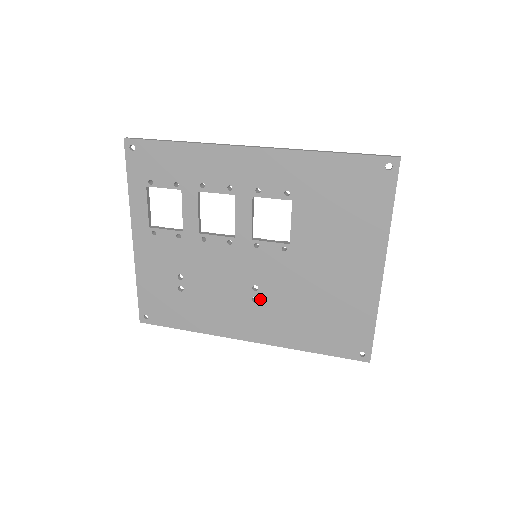
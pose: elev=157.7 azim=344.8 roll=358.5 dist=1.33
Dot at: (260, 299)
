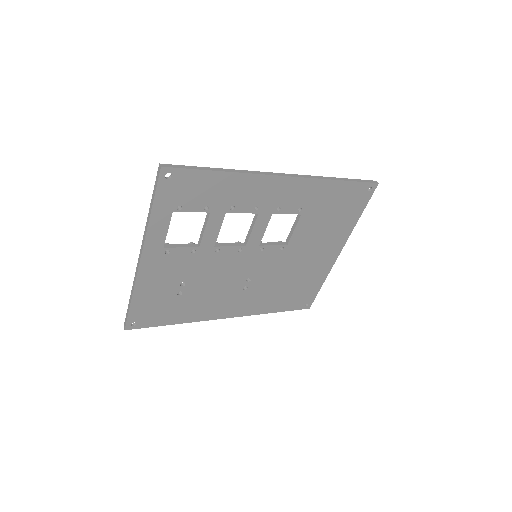
Dot at: (250, 287)
